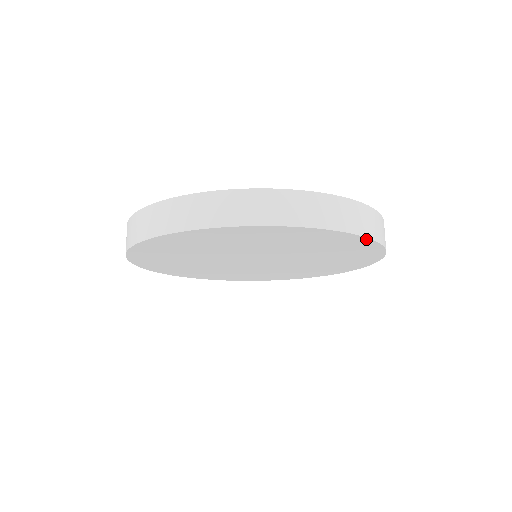
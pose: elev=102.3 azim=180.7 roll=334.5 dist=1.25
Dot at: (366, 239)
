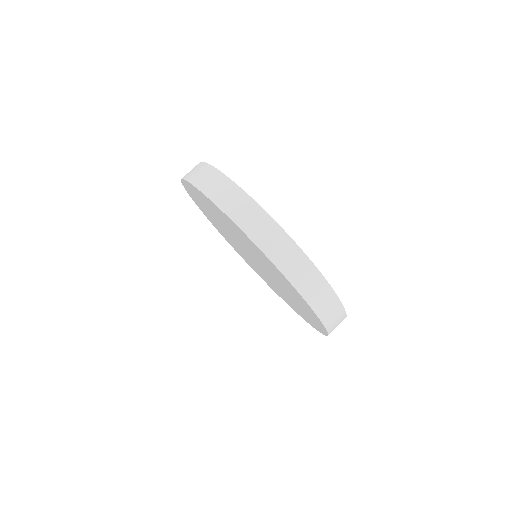
Dot at: (312, 309)
